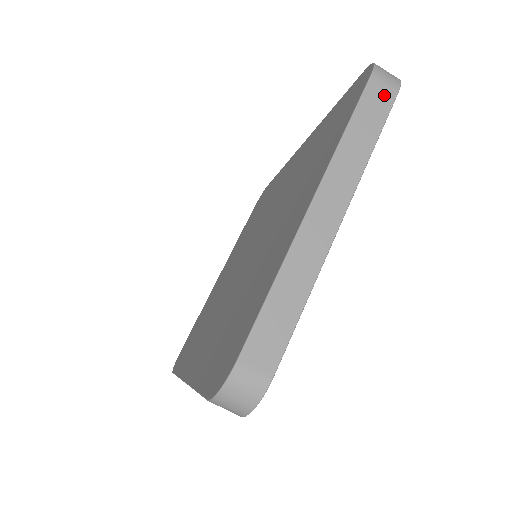
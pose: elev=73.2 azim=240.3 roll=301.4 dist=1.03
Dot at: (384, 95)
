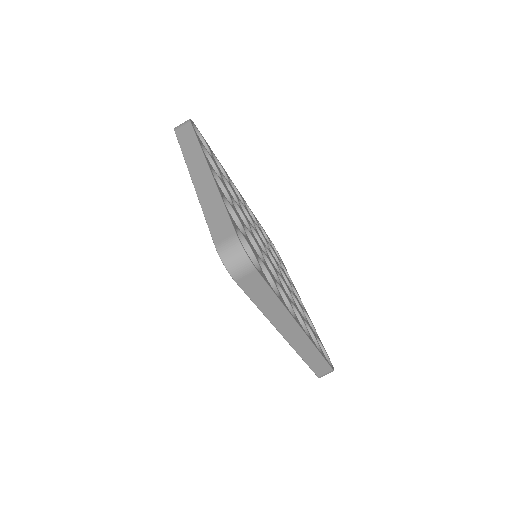
Dot at: (185, 128)
